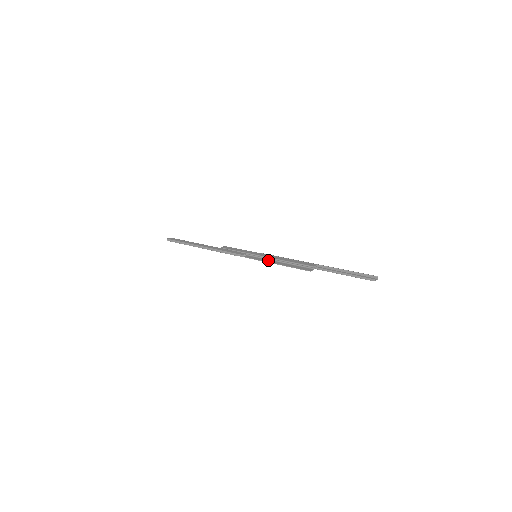
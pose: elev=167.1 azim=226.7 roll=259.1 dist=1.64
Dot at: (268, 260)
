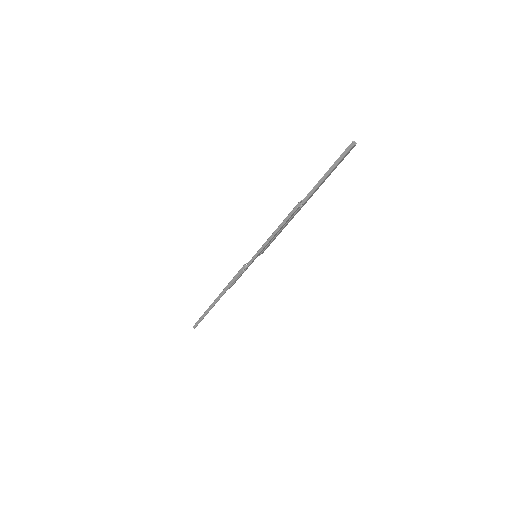
Dot at: (265, 246)
